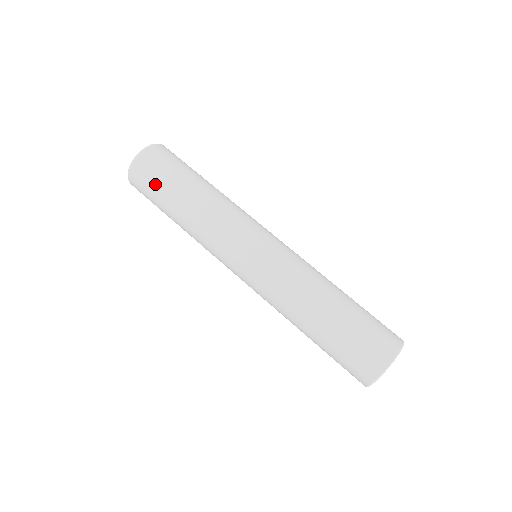
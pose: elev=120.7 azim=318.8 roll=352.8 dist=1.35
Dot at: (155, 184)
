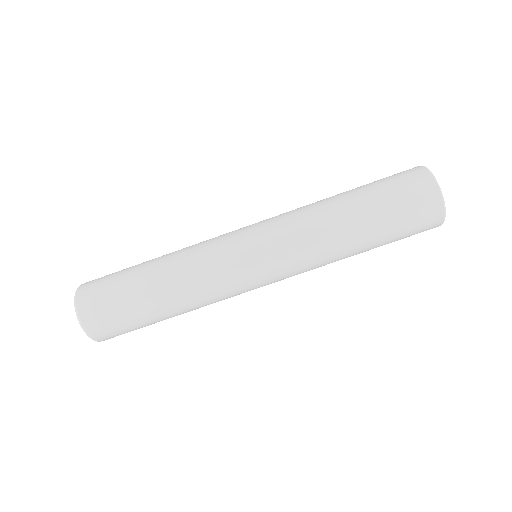
Dot at: (115, 298)
